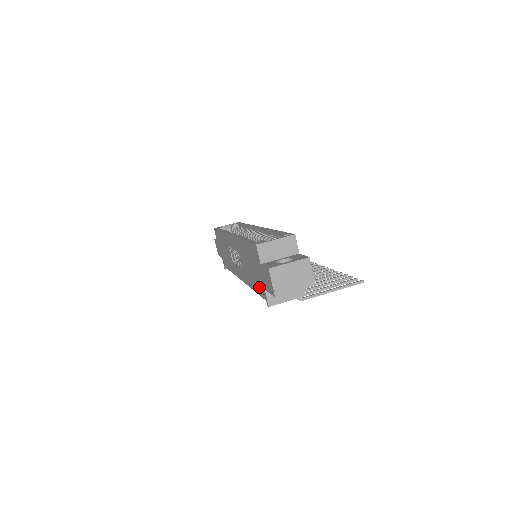
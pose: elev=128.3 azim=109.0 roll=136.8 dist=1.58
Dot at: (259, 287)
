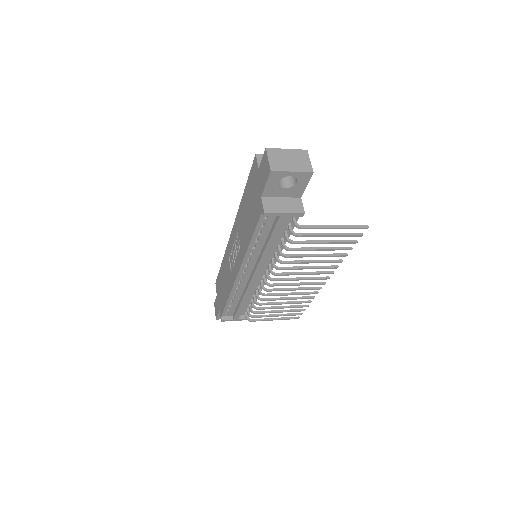
Dot at: (256, 213)
